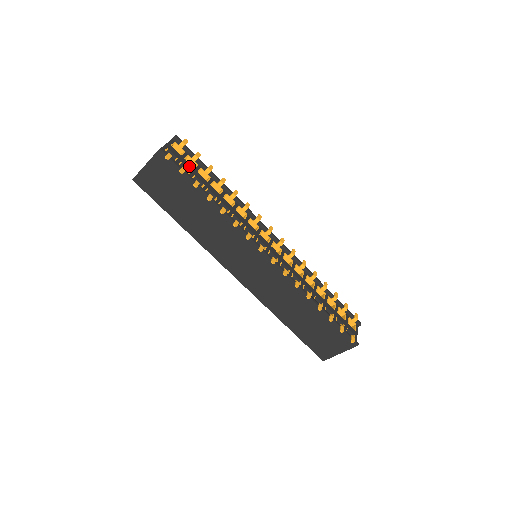
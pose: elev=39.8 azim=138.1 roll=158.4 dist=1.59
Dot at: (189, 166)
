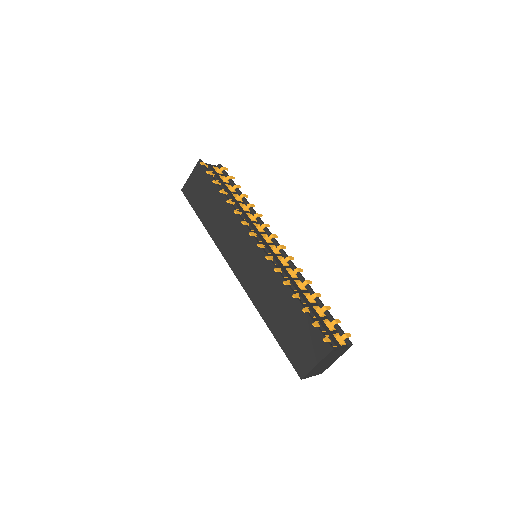
Dot at: (220, 179)
